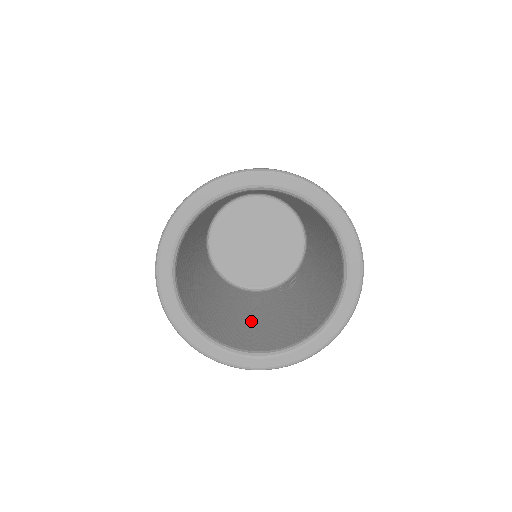
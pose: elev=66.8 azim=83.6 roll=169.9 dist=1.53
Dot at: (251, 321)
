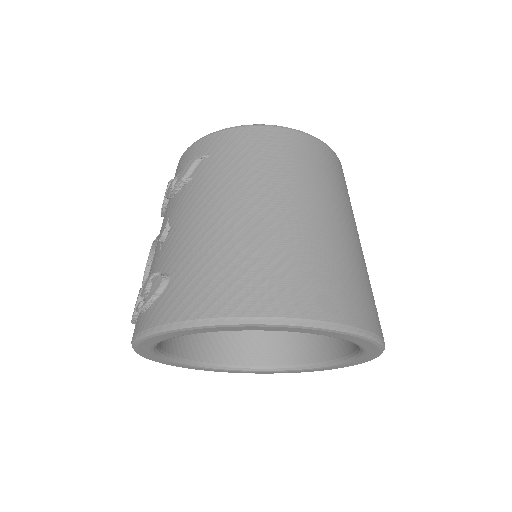
Dot at: occluded
